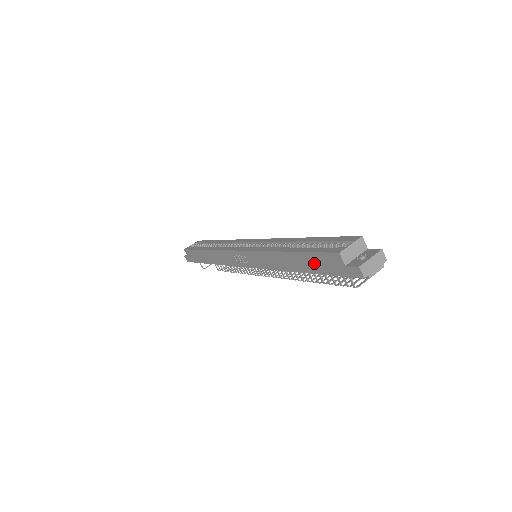
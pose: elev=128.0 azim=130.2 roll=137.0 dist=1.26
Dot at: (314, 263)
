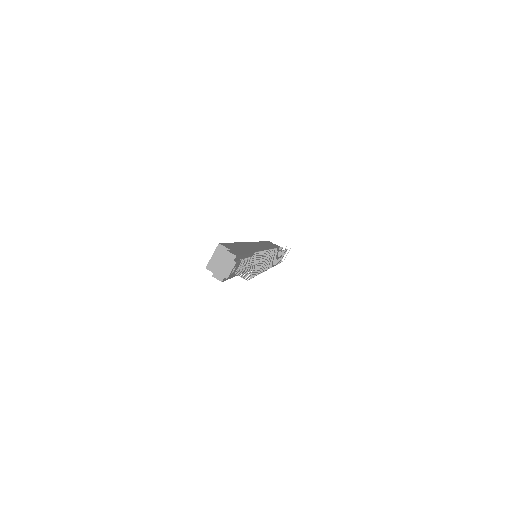
Dot at: occluded
